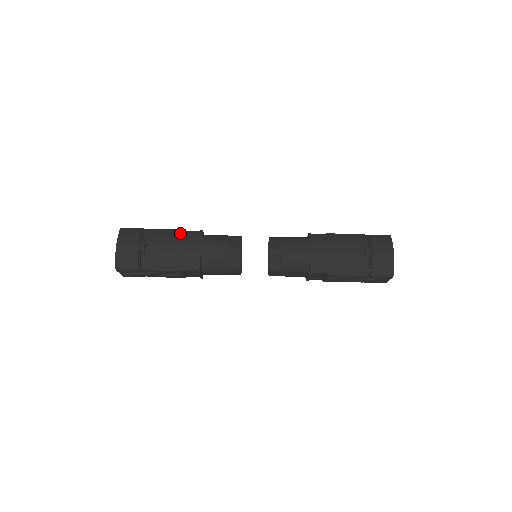
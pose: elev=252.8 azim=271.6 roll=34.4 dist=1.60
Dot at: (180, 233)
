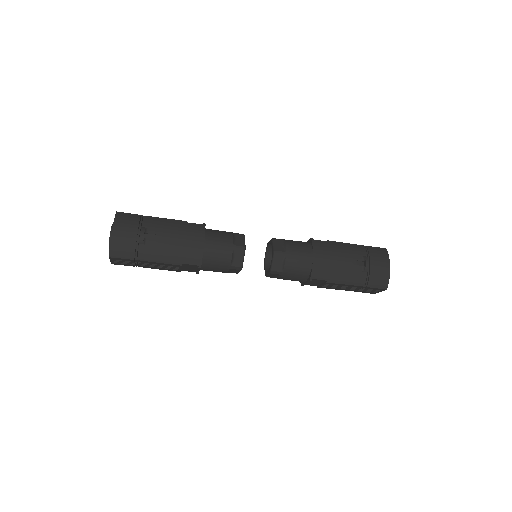
Dot at: (182, 225)
